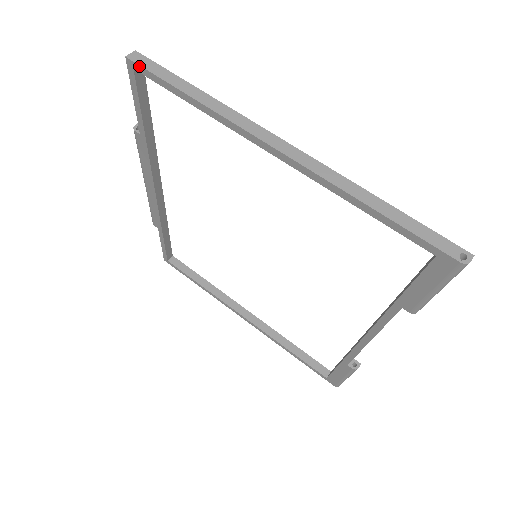
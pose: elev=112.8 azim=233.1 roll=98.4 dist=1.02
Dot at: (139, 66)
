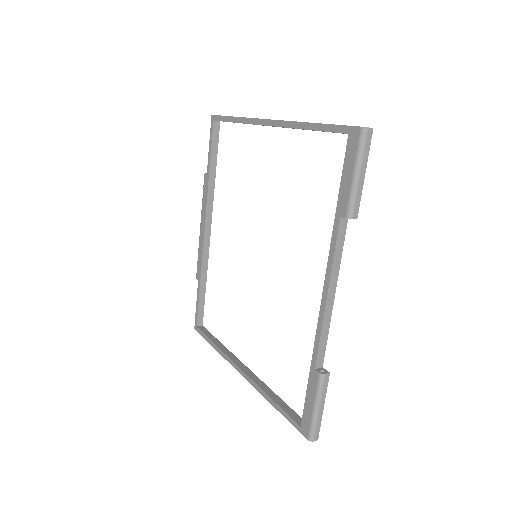
Dot at: (216, 116)
